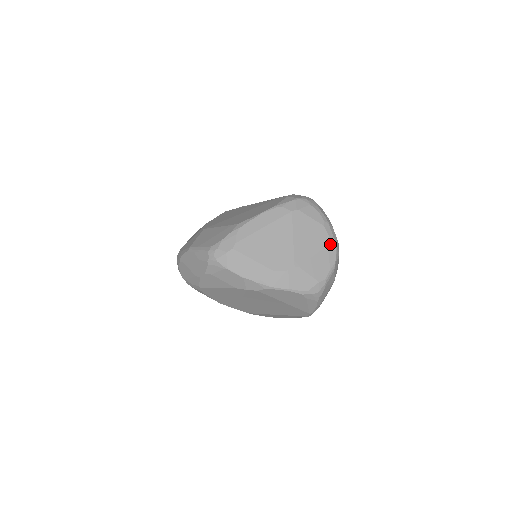
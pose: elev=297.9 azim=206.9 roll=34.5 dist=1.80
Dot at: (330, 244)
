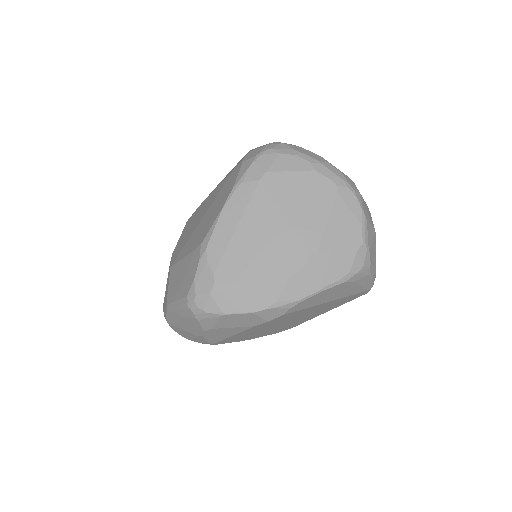
Dot at: (339, 190)
